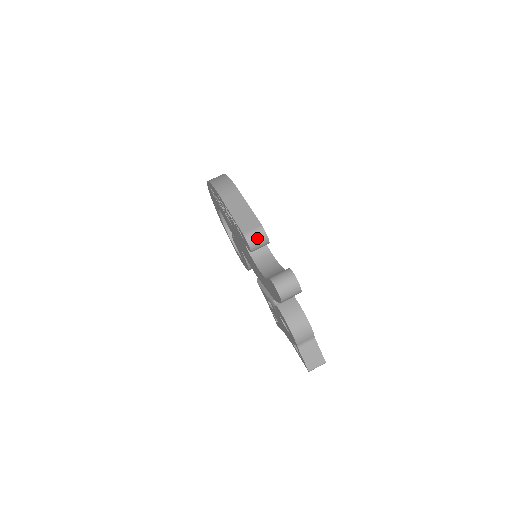
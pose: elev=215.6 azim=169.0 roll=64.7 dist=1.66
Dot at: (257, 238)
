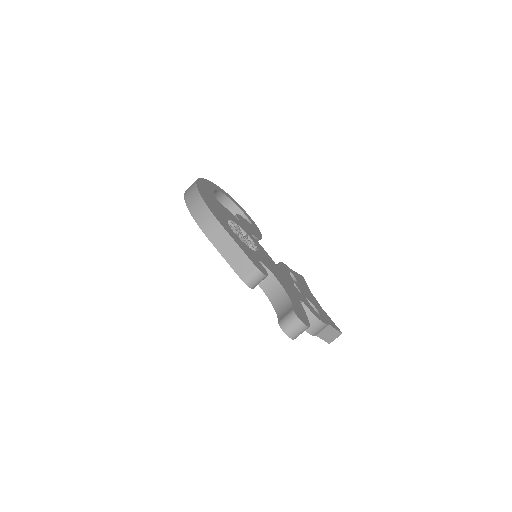
Dot at: (256, 280)
